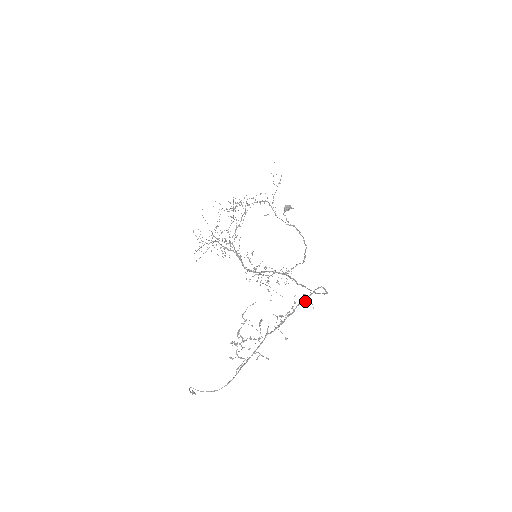
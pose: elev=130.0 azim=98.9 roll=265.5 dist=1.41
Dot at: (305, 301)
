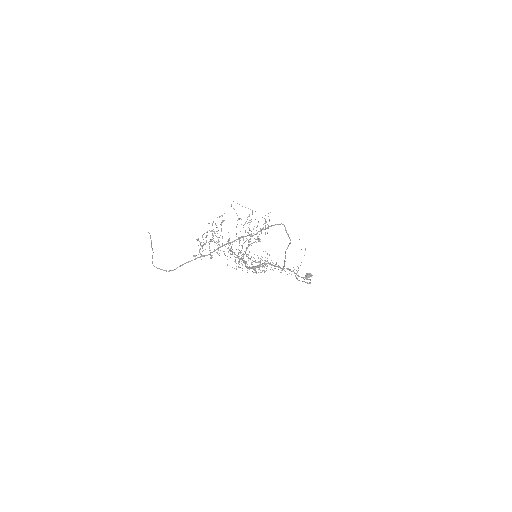
Dot at: (264, 223)
